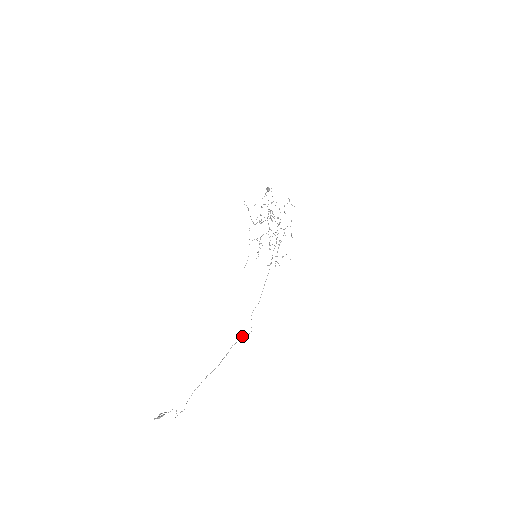
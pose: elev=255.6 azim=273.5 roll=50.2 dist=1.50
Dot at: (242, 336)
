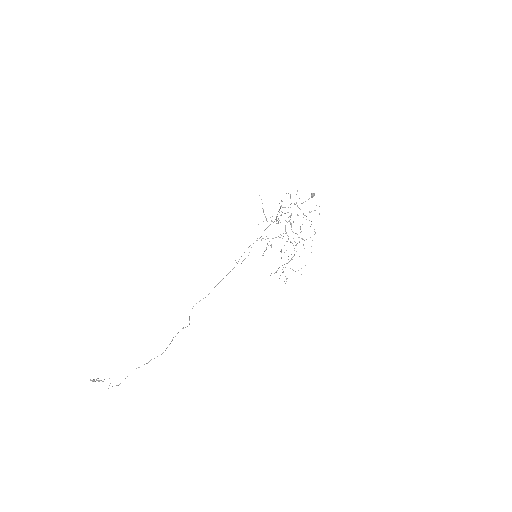
Dot at: (183, 327)
